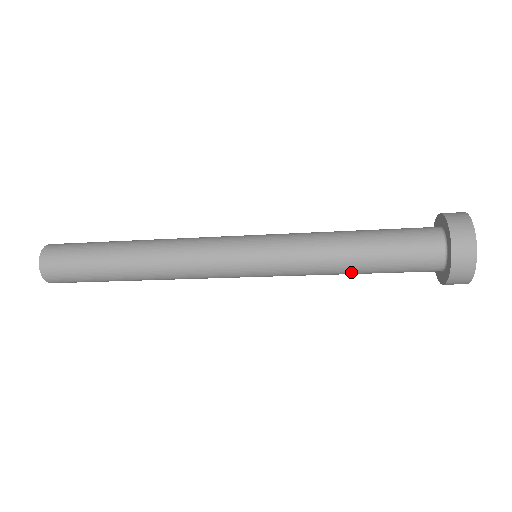
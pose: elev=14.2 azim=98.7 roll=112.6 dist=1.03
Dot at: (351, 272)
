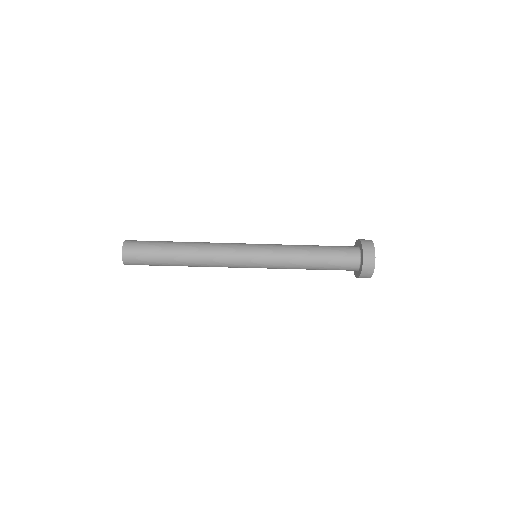
Dot at: (309, 269)
